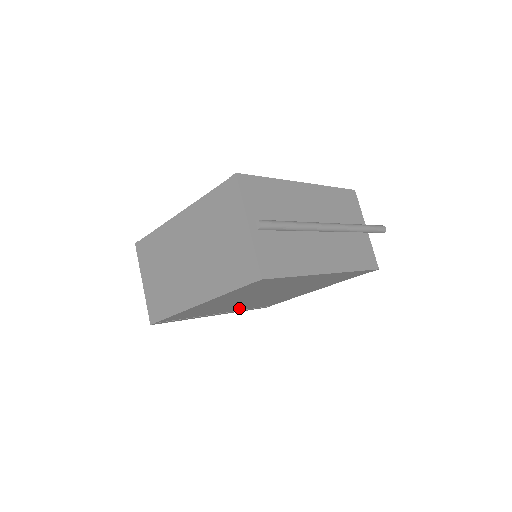
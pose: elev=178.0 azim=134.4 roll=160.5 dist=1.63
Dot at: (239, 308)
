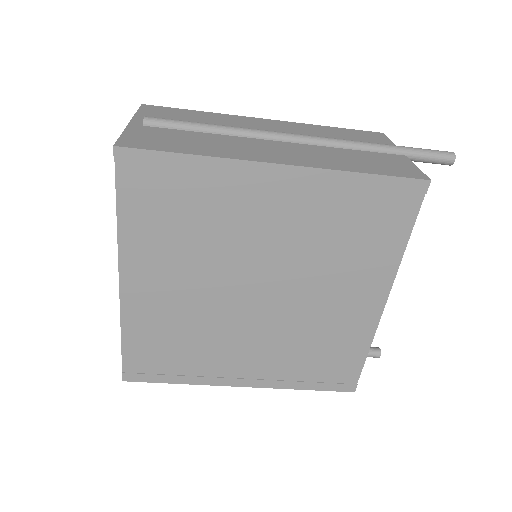
Dot at: (268, 362)
